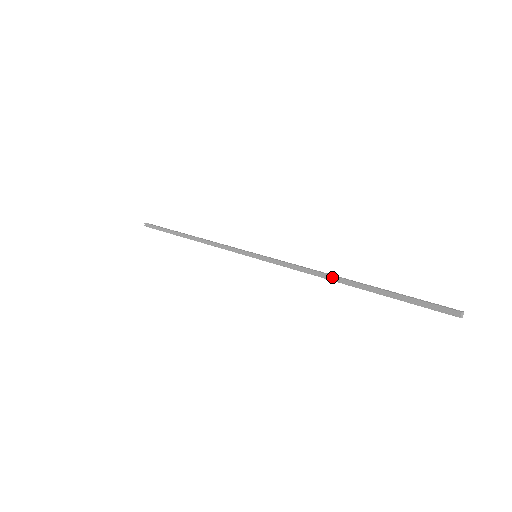
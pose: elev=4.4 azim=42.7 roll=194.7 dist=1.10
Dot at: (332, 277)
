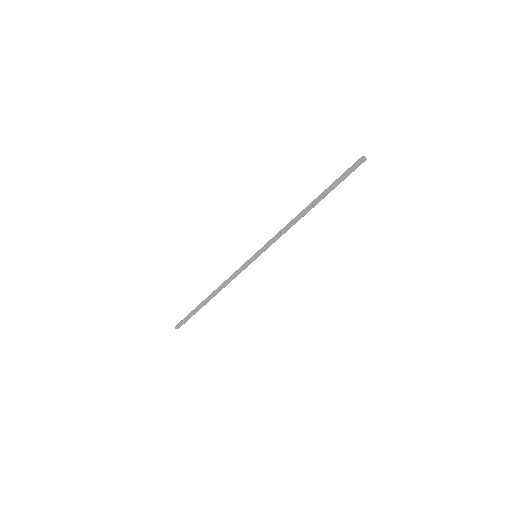
Dot at: (300, 213)
